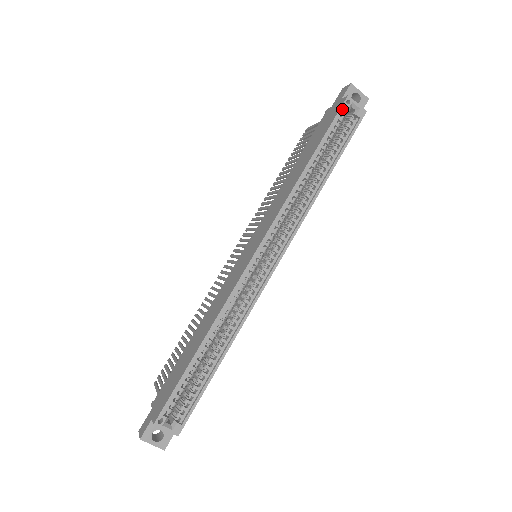
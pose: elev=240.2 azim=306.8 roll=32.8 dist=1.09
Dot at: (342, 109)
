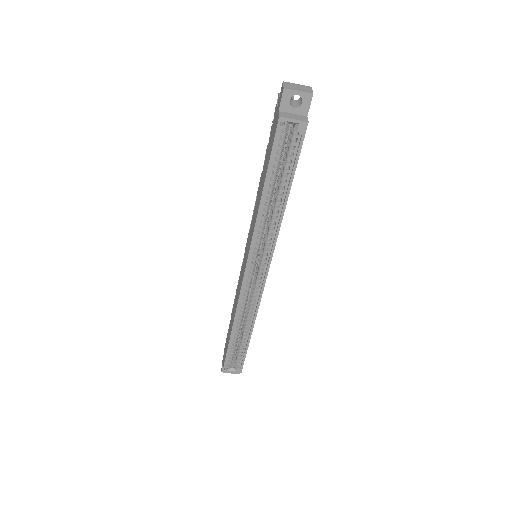
Dot at: (277, 134)
